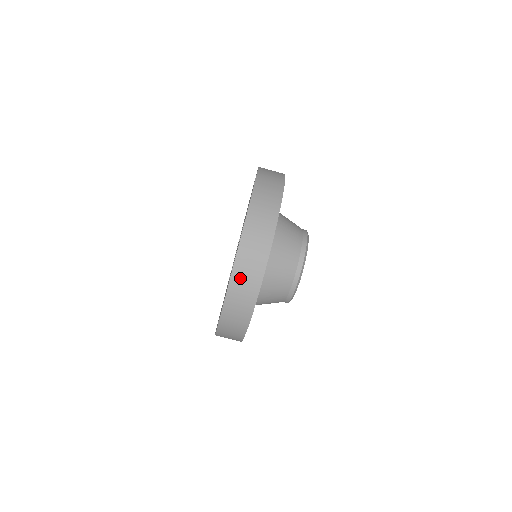
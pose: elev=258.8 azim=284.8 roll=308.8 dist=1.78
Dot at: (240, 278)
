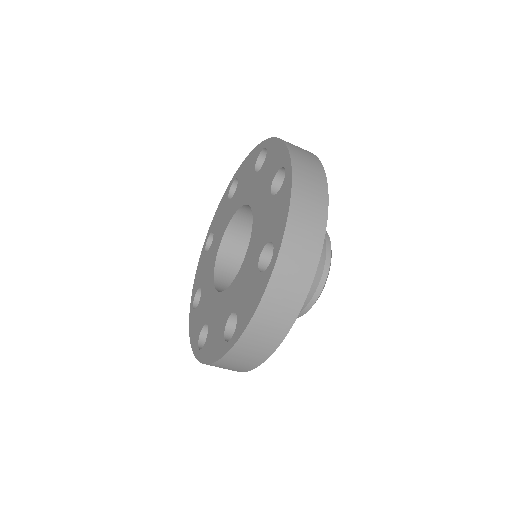
Dot at: (245, 349)
